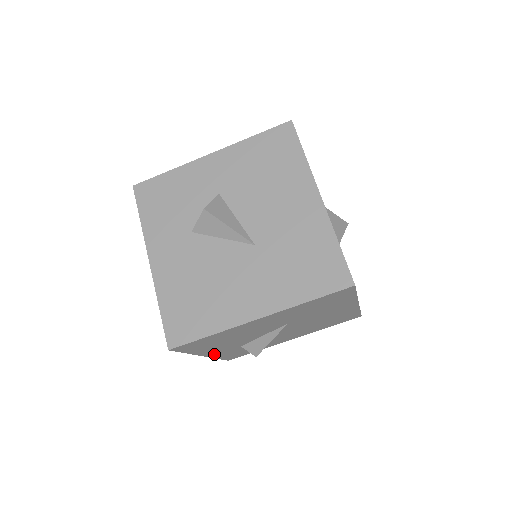
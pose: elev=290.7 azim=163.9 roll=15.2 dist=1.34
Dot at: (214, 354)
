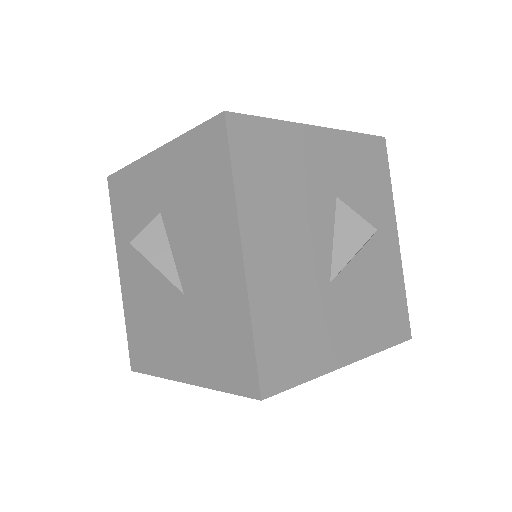
Dot at: occluded
